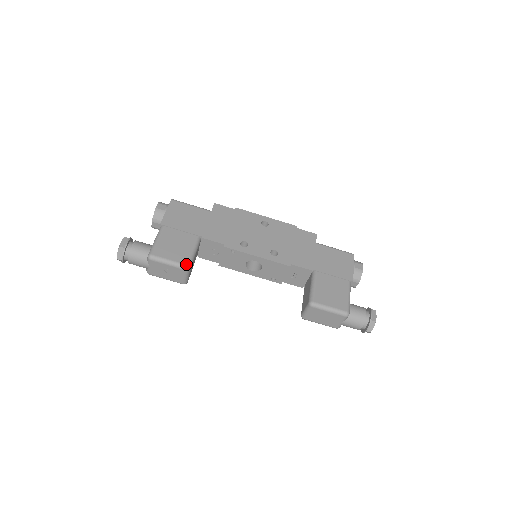
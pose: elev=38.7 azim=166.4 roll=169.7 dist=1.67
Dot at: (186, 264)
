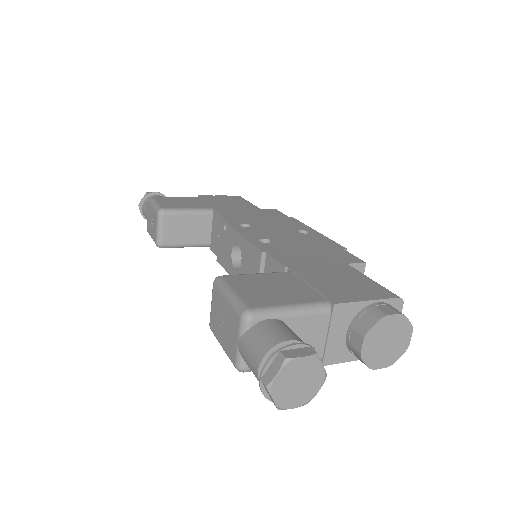
Dot at: (163, 207)
